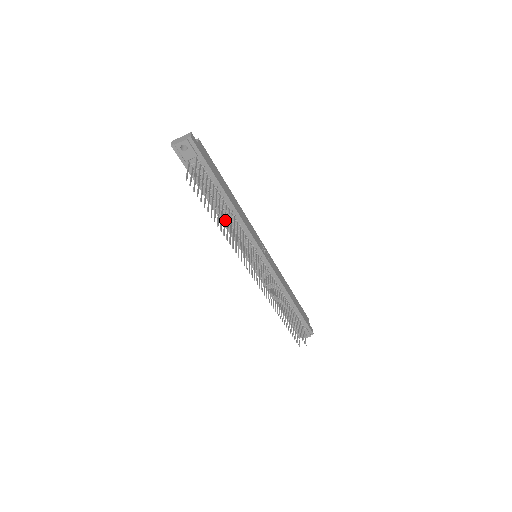
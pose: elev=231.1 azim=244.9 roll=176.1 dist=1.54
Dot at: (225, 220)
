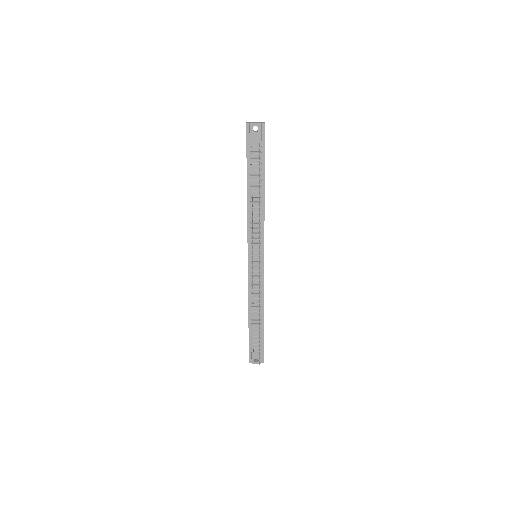
Dot at: occluded
